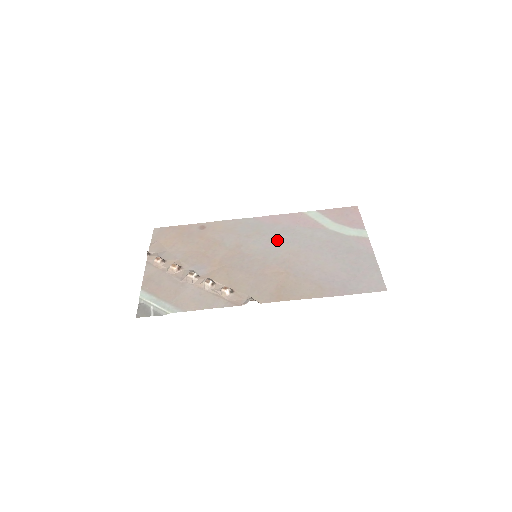
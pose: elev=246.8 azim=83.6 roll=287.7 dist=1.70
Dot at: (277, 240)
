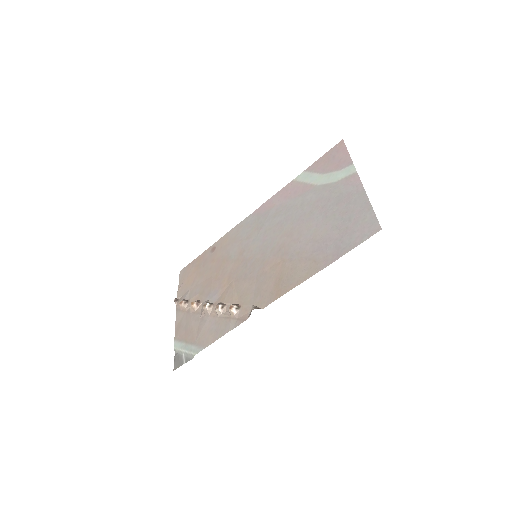
Dot at: (272, 227)
